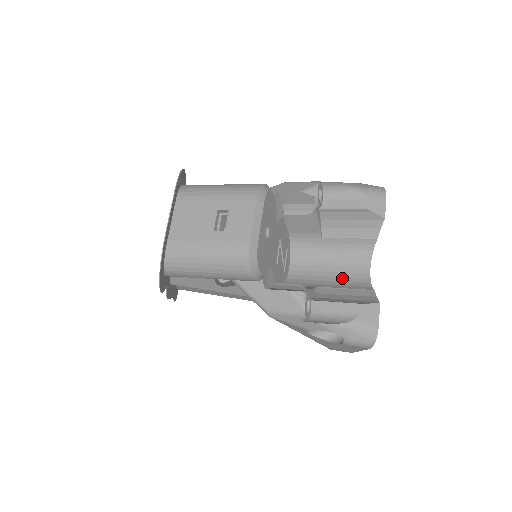
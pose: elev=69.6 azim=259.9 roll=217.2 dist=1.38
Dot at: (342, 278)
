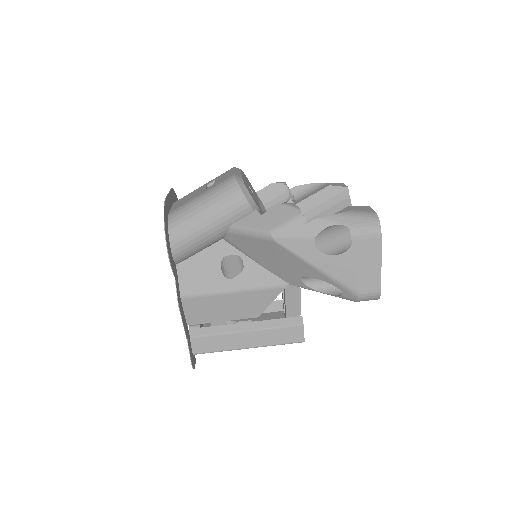
Dot at: occluded
